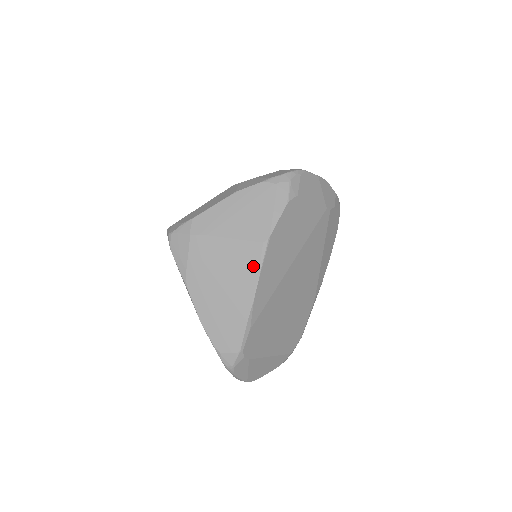
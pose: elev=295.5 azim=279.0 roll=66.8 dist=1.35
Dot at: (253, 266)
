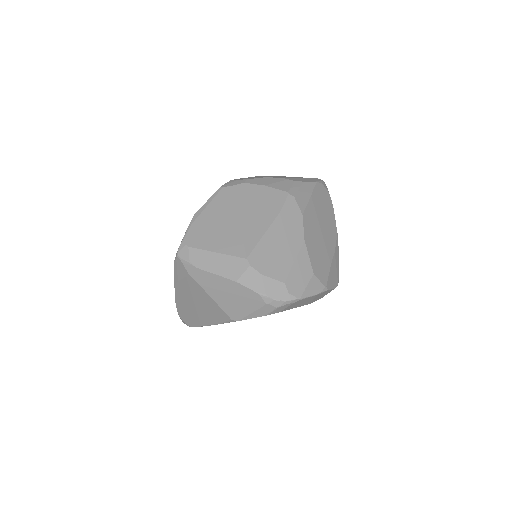
Dot at: (219, 319)
